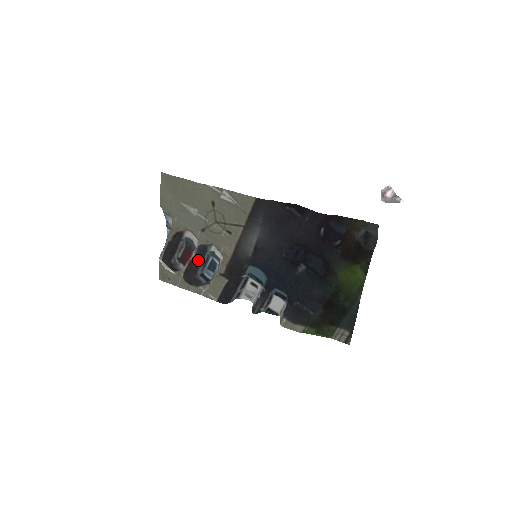
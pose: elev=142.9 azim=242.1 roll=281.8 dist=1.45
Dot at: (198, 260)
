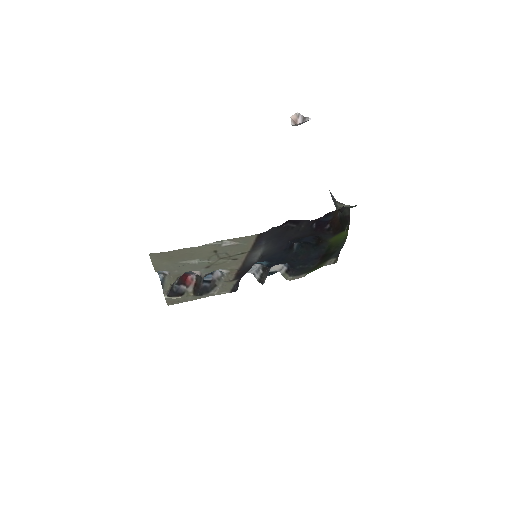
Dot at: (201, 279)
